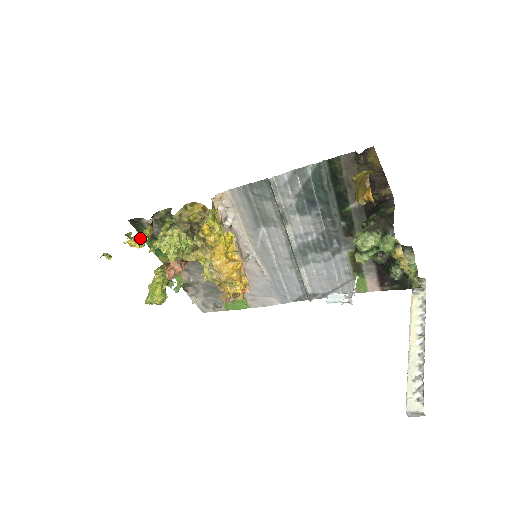
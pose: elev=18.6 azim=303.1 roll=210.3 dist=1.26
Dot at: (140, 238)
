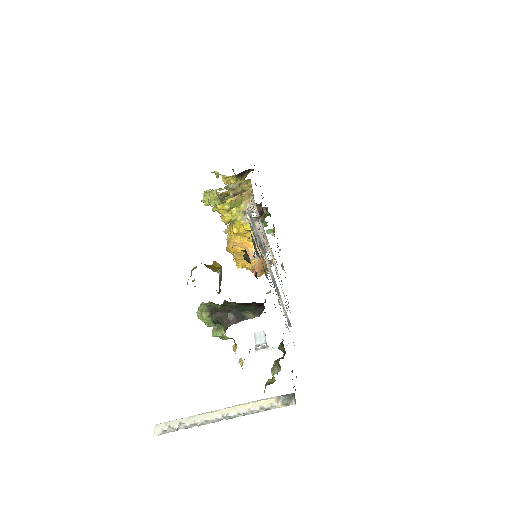
Dot at: (225, 179)
